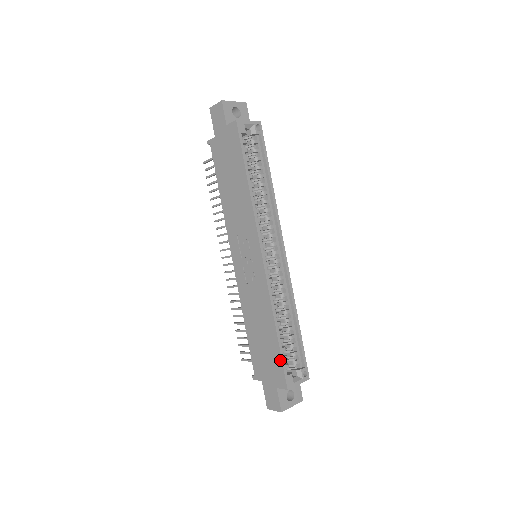
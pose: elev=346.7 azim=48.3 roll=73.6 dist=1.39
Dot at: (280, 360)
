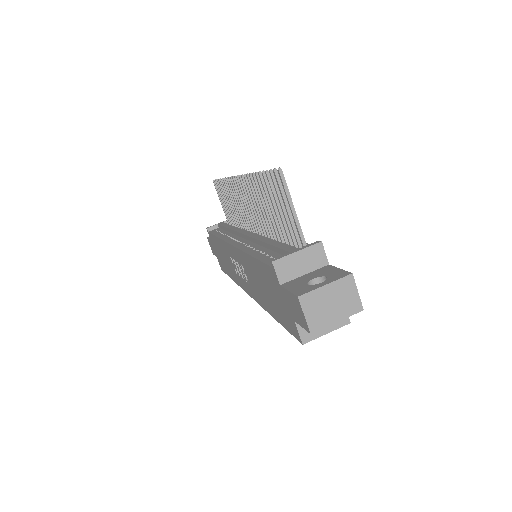
Dot at: (225, 272)
